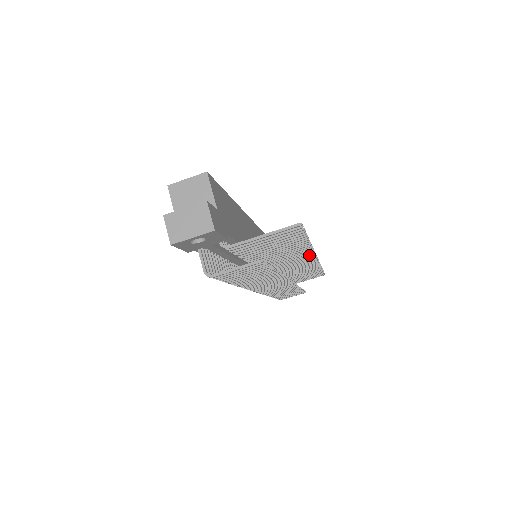
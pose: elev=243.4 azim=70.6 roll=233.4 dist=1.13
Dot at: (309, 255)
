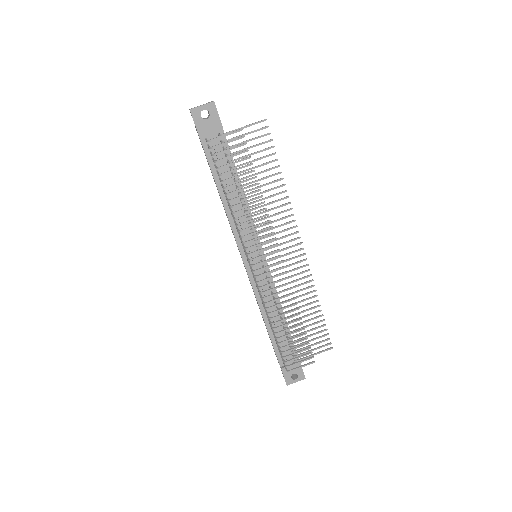
Dot at: (291, 222)
